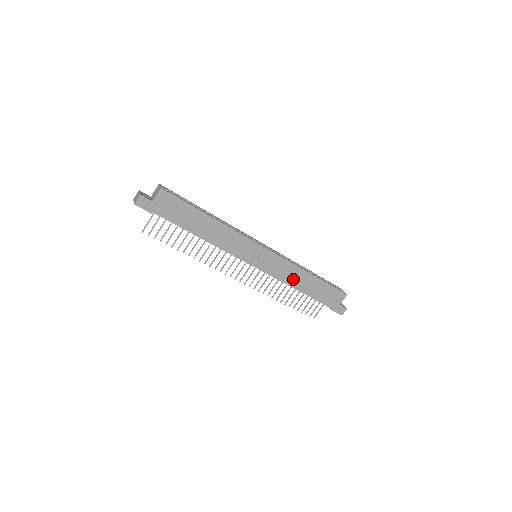
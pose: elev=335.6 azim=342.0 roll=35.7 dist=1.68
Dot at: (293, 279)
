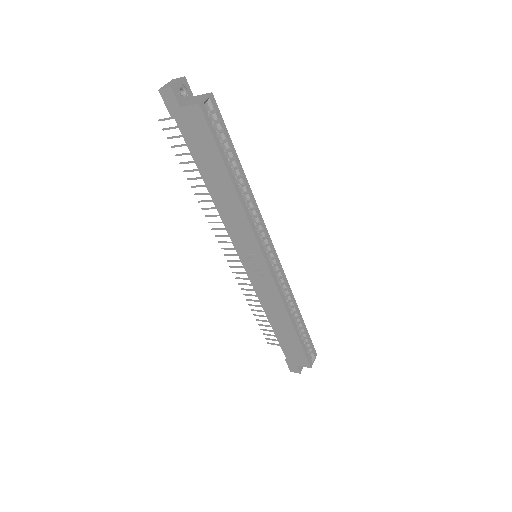
Dot at: (271, 308)
